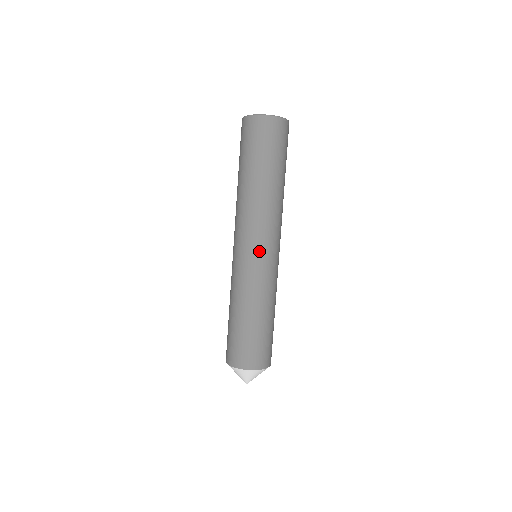
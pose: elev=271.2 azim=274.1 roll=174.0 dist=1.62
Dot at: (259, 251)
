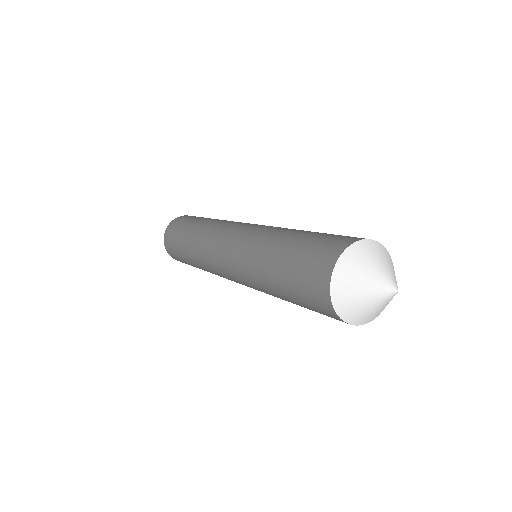
Dot at: (249, 224)
